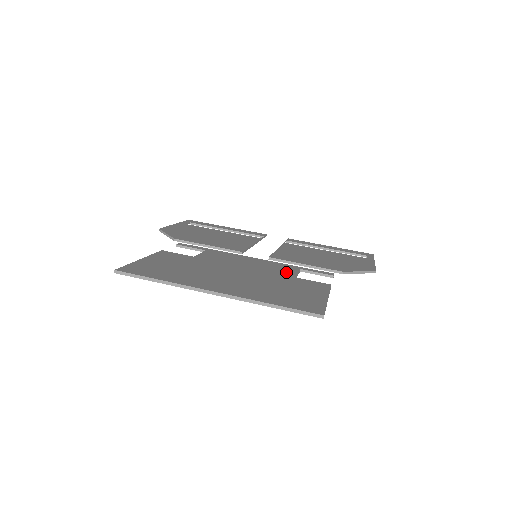
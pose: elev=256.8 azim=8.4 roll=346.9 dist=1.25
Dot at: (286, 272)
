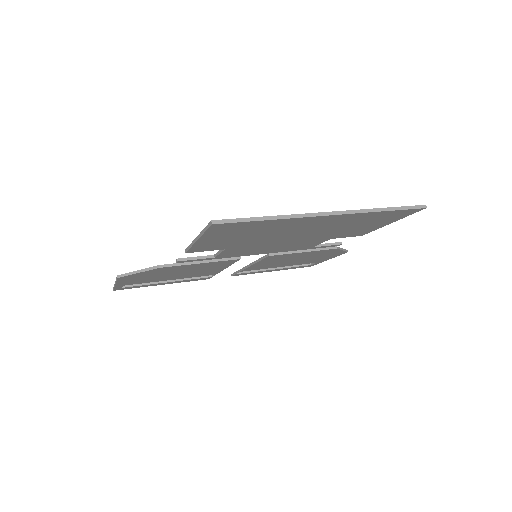
Dot at: occluded
